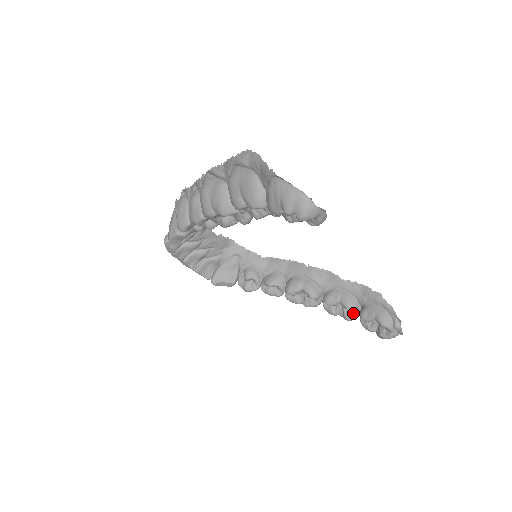
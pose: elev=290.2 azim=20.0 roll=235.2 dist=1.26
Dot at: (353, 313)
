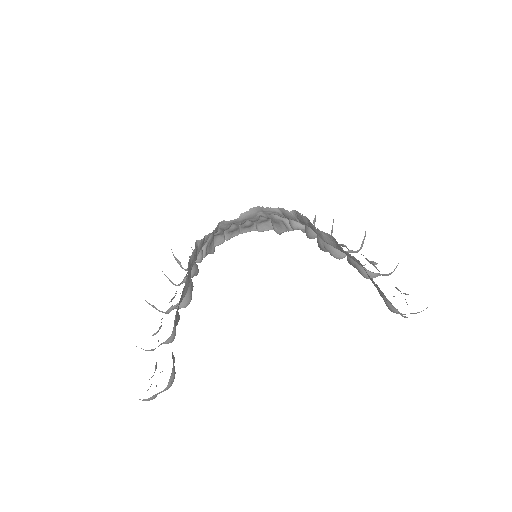
Dot at: occluded
